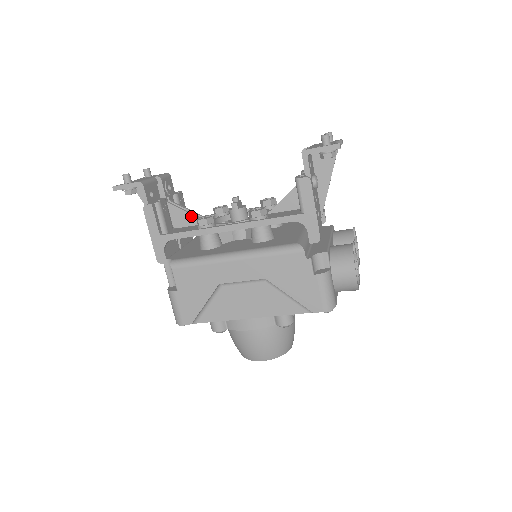
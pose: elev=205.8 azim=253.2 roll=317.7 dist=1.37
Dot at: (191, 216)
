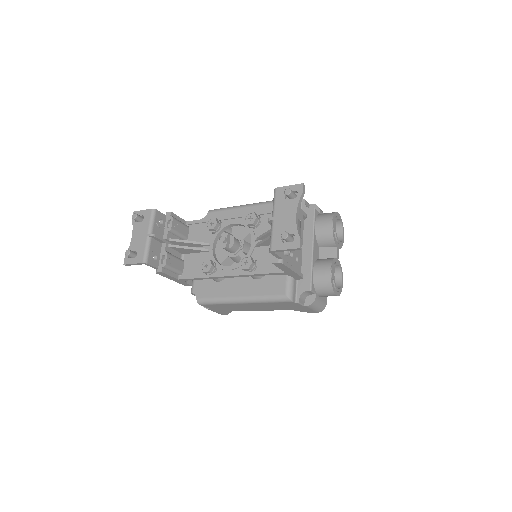
Dot at: (193, 250)
